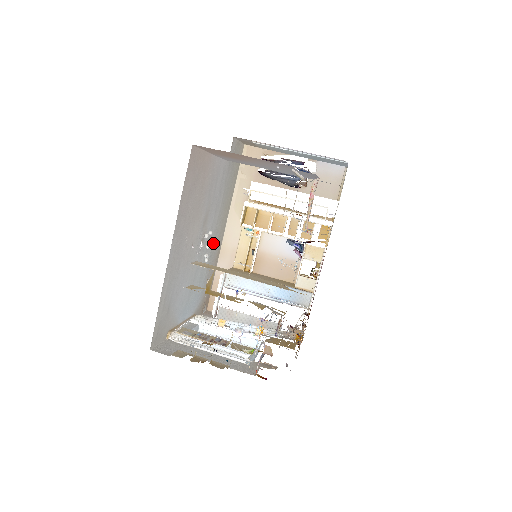
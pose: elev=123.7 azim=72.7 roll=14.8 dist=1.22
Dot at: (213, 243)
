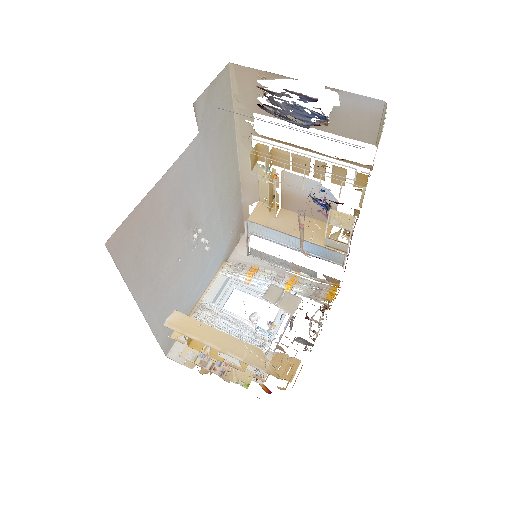
Dot at: (220, 202)
